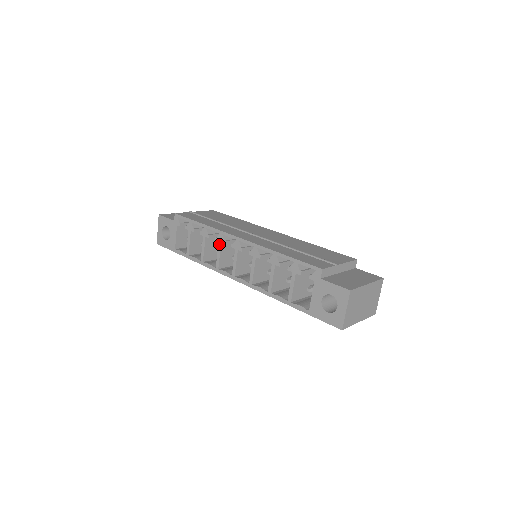
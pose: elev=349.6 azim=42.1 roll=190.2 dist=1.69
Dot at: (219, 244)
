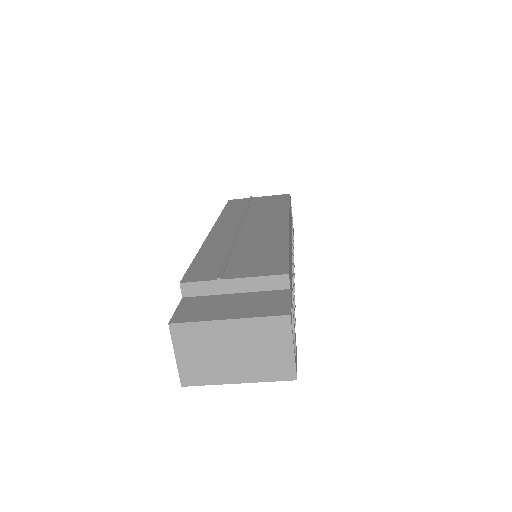
Dot at: occluded
